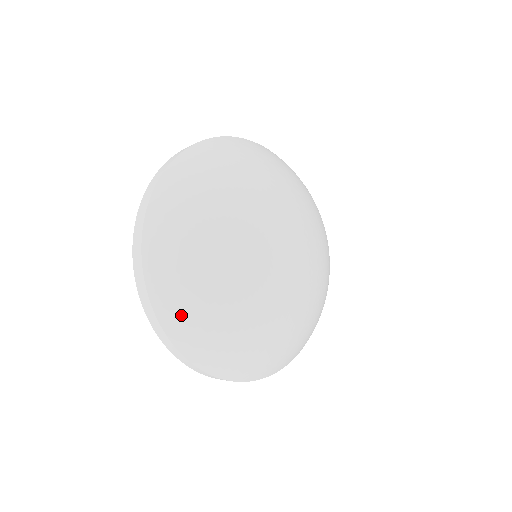
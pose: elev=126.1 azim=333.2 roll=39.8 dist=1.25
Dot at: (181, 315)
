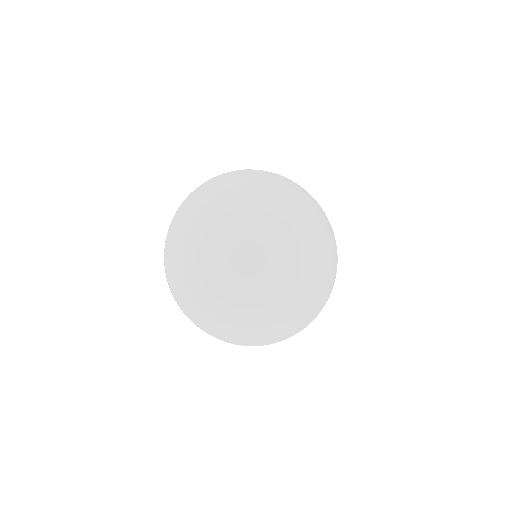
Dot at: (175, 258)
